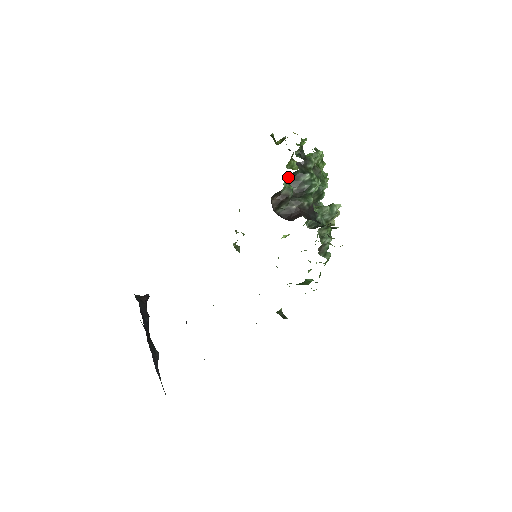
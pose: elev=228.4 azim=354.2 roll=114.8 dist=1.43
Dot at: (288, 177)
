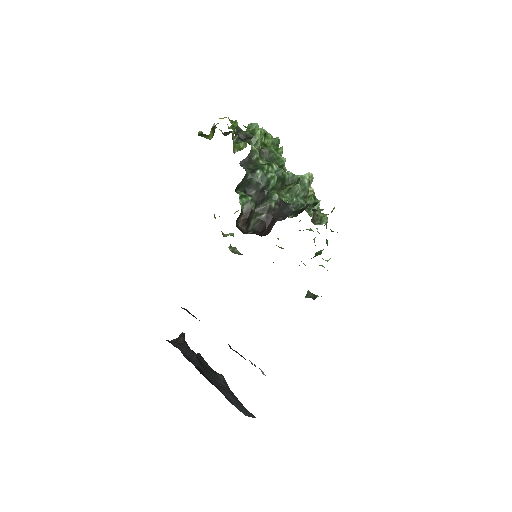
Dot at: (240, 187)
